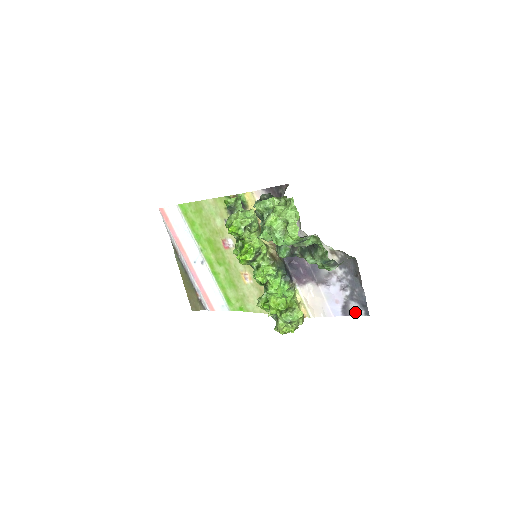
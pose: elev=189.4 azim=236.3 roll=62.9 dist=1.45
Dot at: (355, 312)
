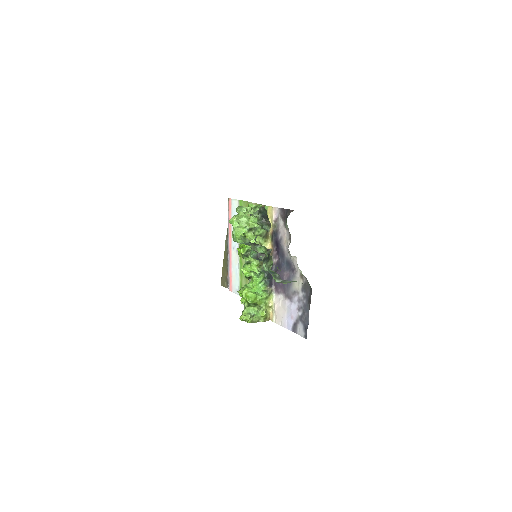
Dot at: (300, 332)
